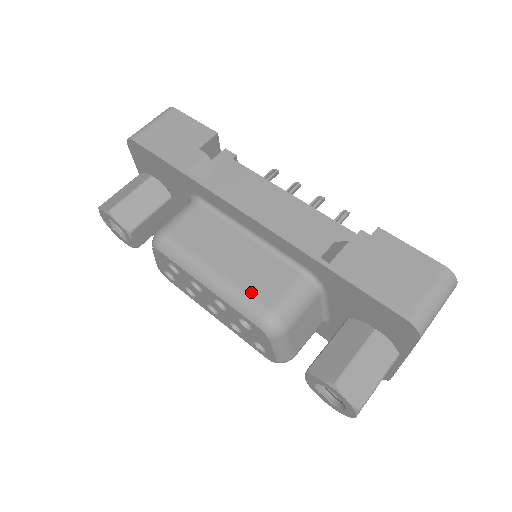
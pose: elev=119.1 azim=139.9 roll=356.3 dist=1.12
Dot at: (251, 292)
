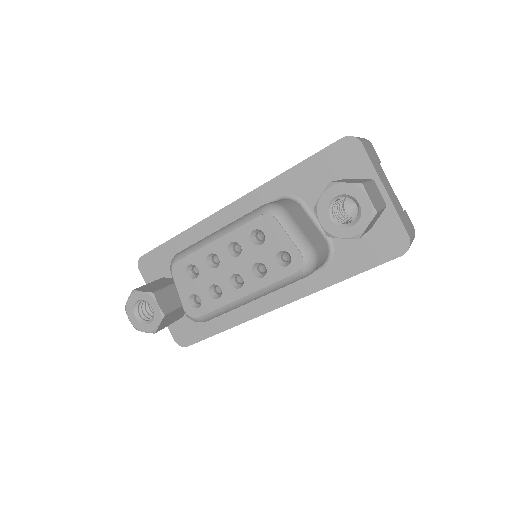
Dot at: occluded
